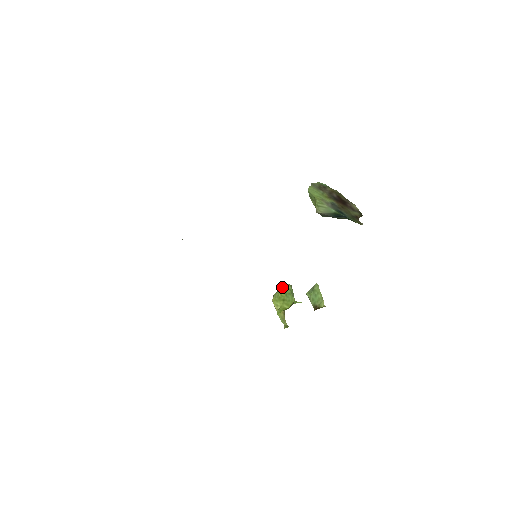
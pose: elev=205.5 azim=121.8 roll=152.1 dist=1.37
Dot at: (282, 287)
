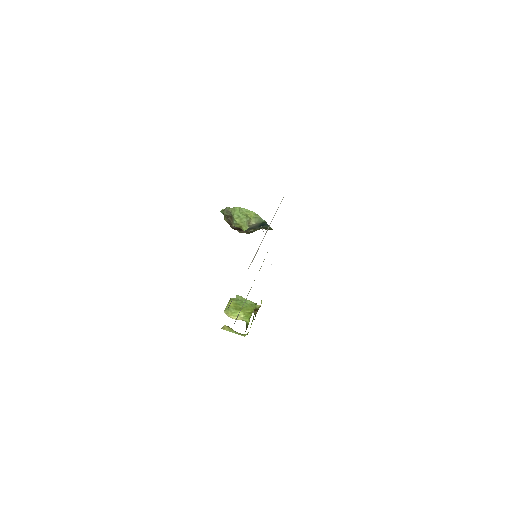
Dot at: (230, 301)
